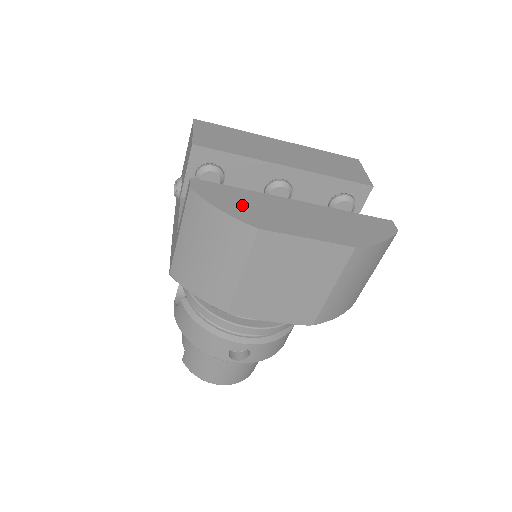
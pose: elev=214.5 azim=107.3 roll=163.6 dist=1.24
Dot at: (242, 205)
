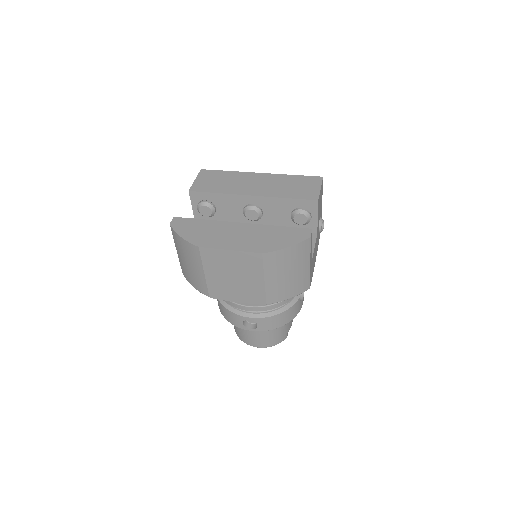
Dot at: (197, 232)
